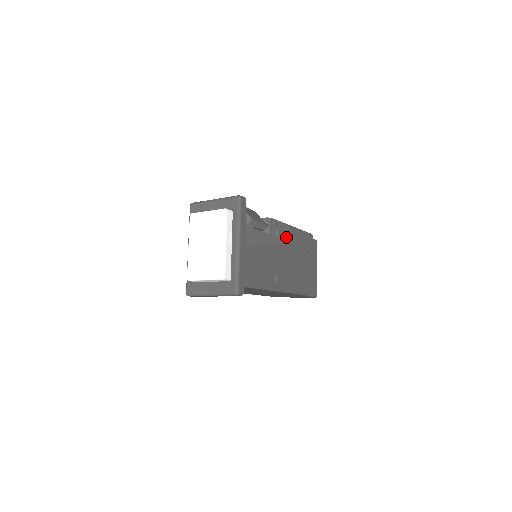
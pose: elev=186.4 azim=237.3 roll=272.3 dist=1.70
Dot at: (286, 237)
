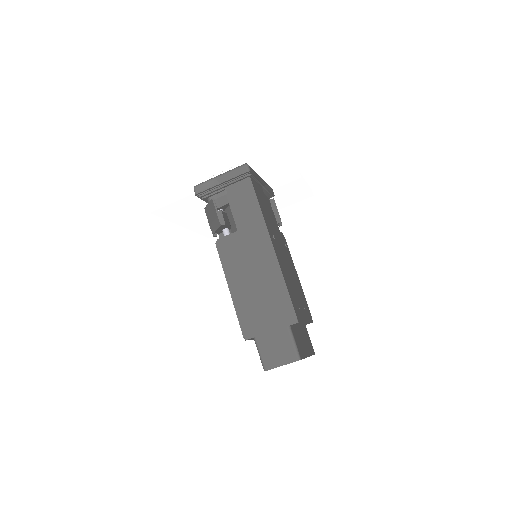
Dot at: (301, 177)
